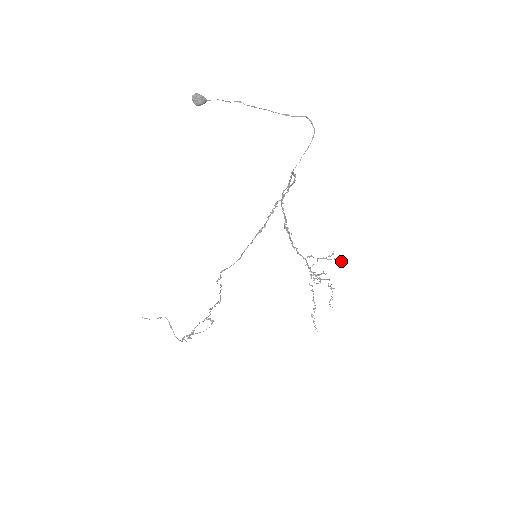
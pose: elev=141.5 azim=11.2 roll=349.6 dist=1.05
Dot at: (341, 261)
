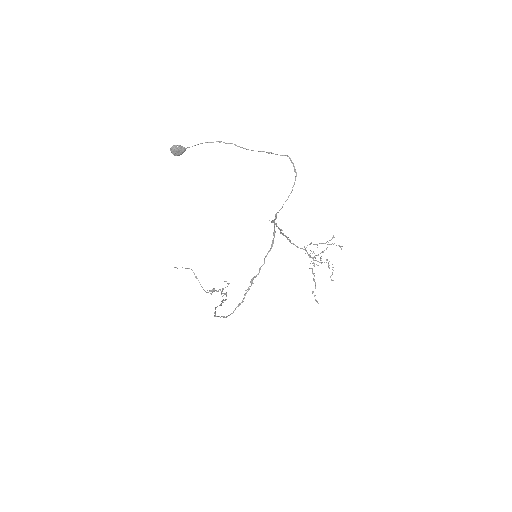
Dot at: (340, 246)
